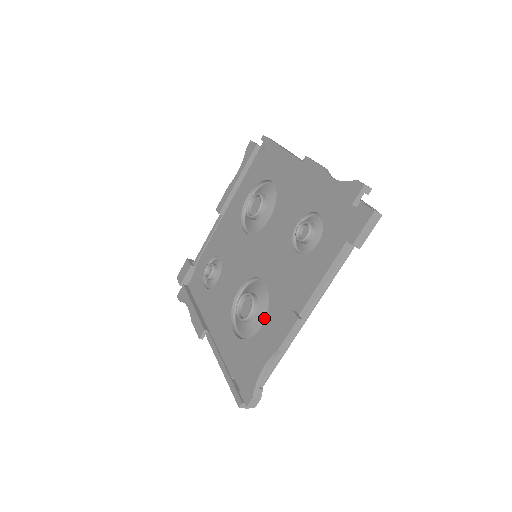
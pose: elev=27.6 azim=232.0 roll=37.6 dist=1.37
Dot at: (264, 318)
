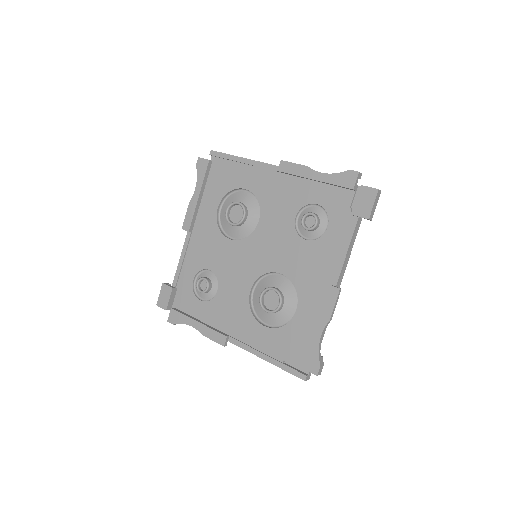
Dot at: (294, 303)
